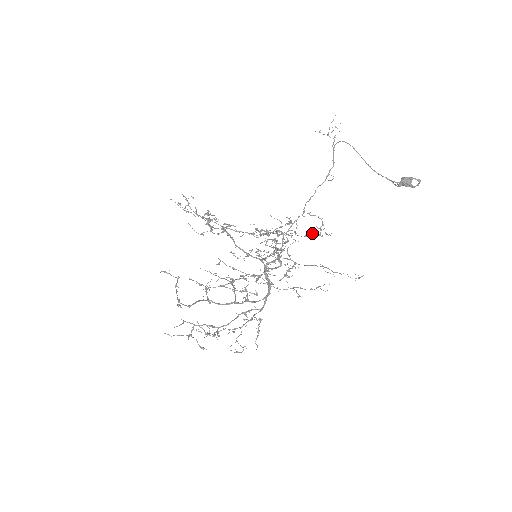
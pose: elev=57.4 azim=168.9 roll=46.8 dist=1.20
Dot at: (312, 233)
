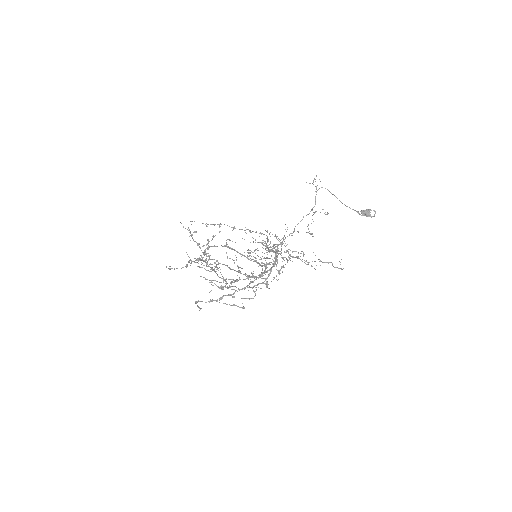
Dot at: occluded
